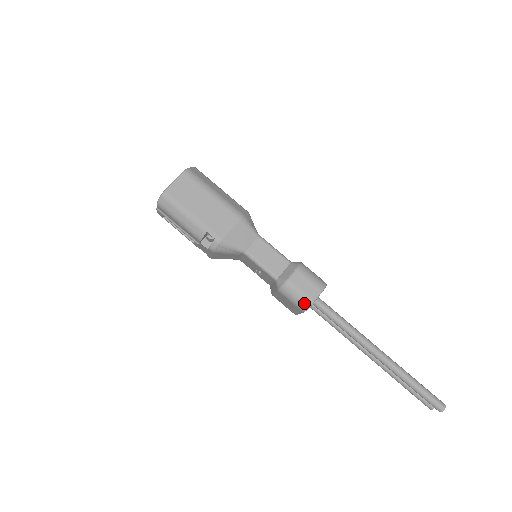
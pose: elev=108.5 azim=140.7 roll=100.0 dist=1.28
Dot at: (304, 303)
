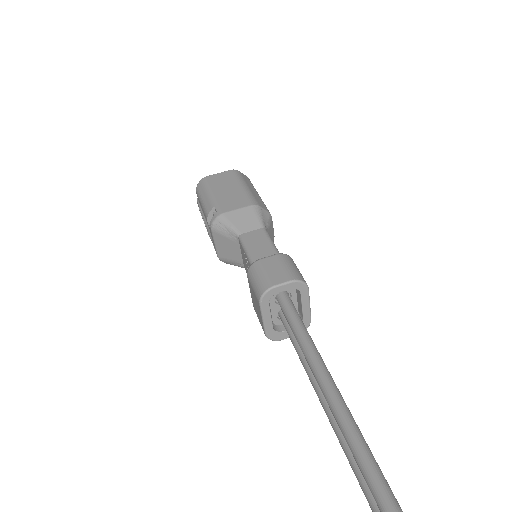
Dot at: (262, 286)
